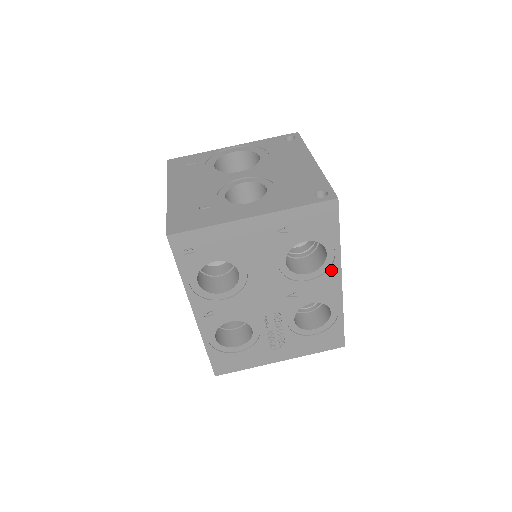
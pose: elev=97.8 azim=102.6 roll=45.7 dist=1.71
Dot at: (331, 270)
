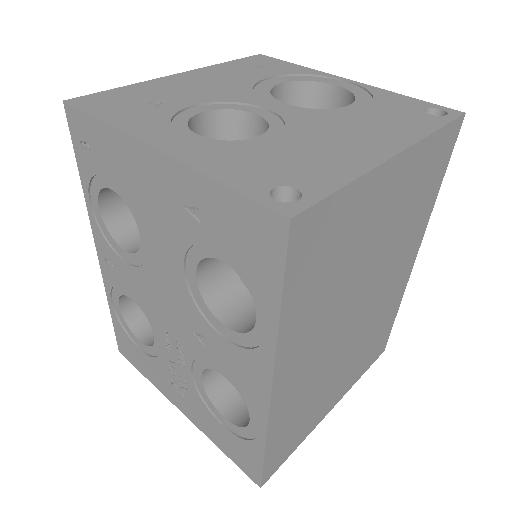
Dot at: (258, 354)
